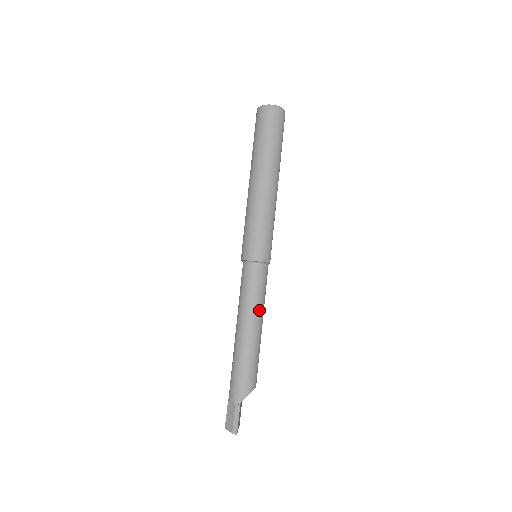
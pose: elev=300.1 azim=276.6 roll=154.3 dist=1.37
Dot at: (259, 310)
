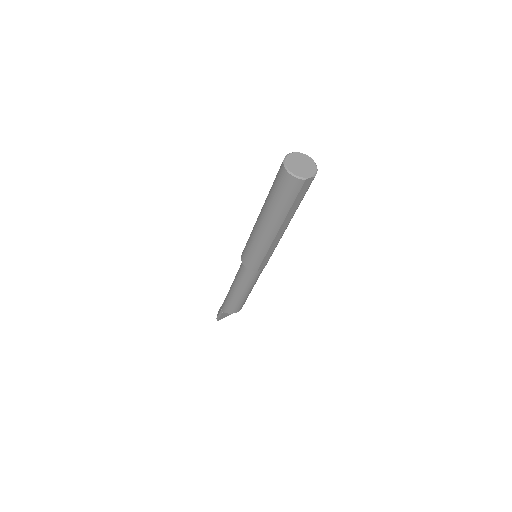
Dot at: (244, 286)
